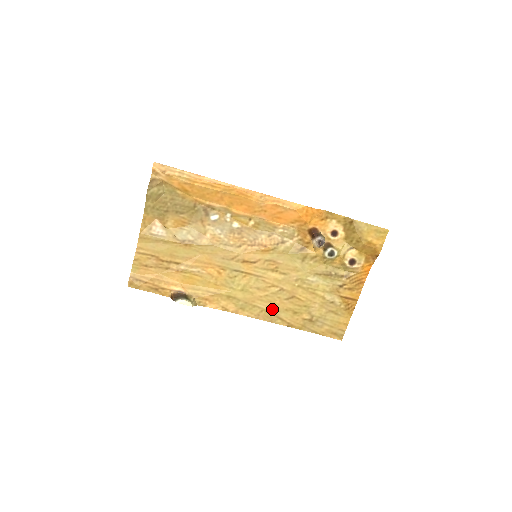
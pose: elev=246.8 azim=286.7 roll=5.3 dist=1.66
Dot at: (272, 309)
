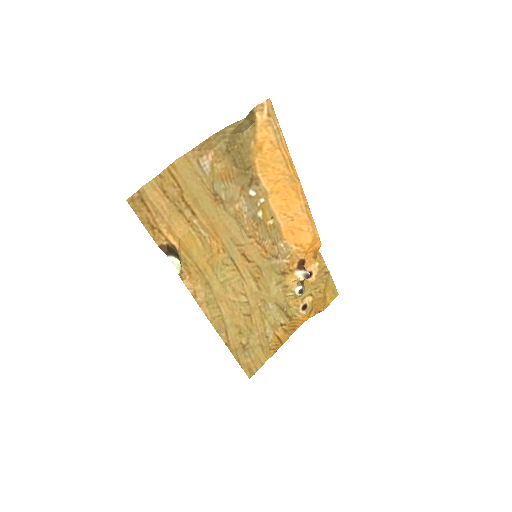
Dot at: (228, 318)
